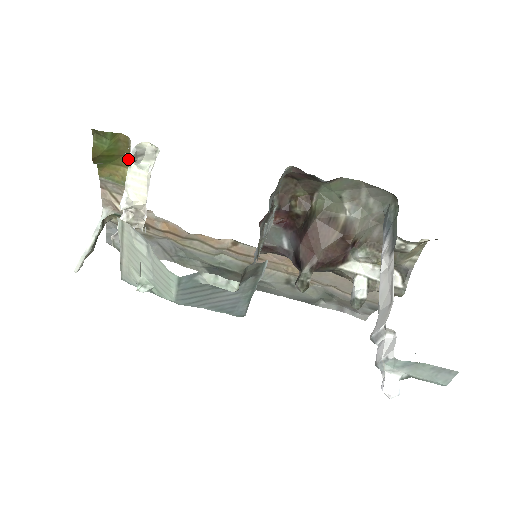
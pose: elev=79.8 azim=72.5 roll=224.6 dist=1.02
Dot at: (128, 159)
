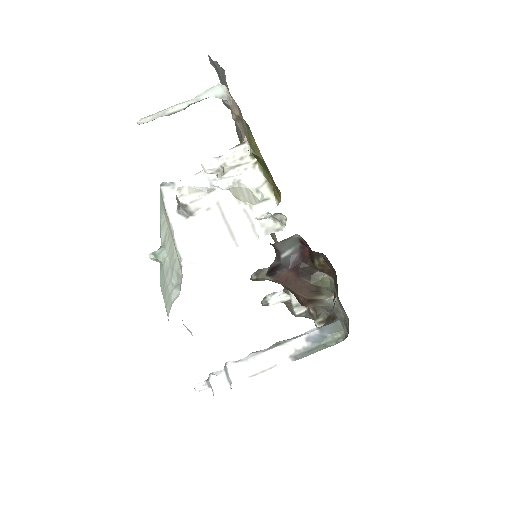
Dot at: (254, 215)
